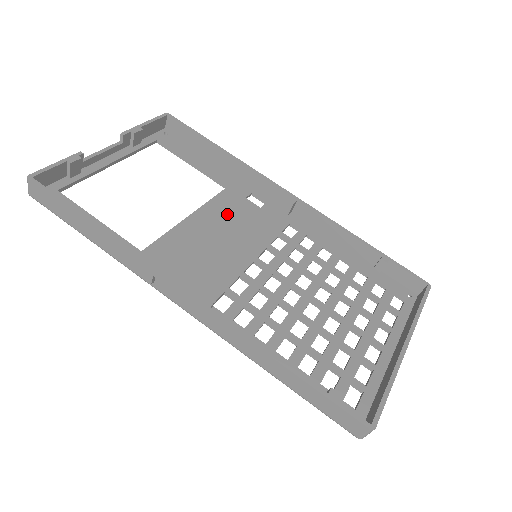
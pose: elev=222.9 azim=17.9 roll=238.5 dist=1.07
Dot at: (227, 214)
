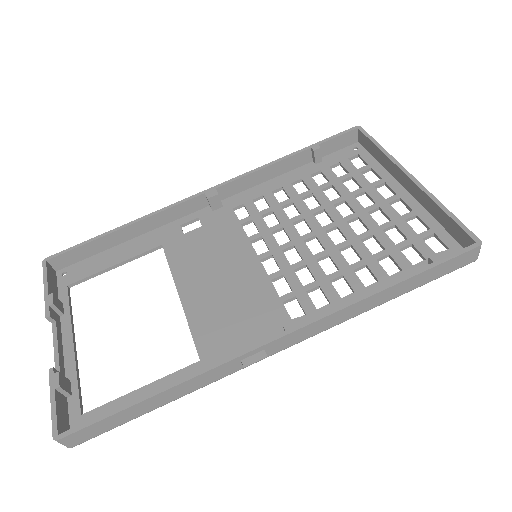
Dot at: (194, 260)
